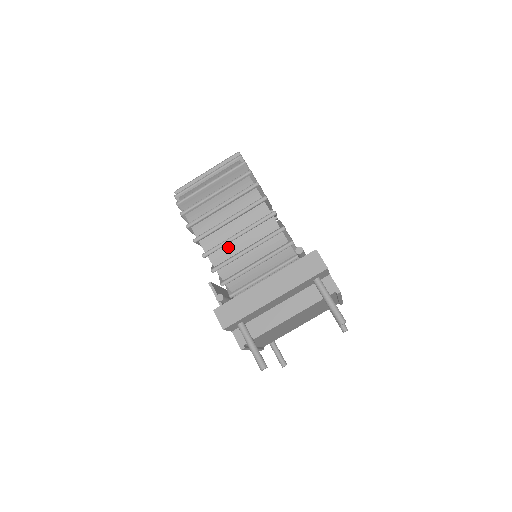
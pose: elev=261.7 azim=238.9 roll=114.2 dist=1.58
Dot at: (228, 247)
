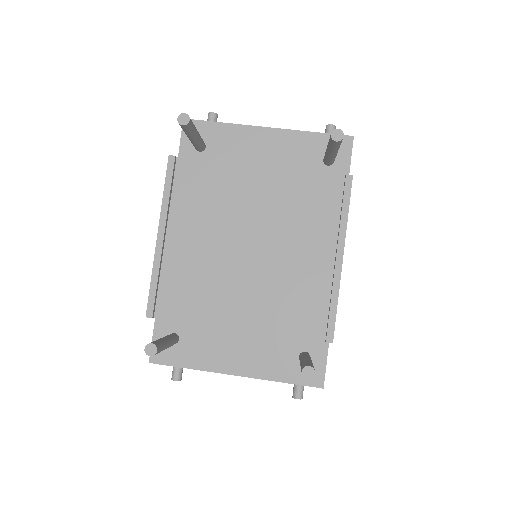
Dot at: occluded
